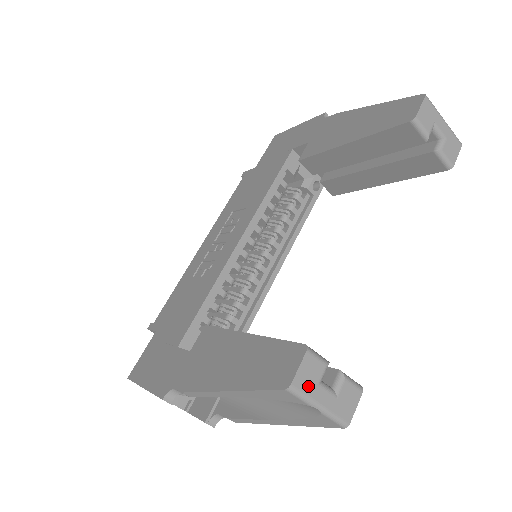
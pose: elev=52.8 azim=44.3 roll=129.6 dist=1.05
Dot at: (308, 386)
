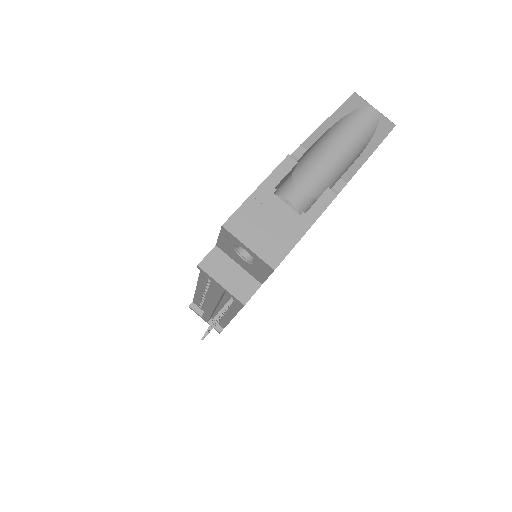
Dot at: occluded
